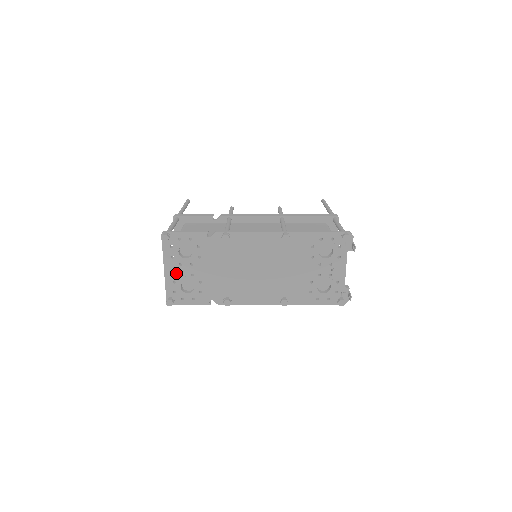
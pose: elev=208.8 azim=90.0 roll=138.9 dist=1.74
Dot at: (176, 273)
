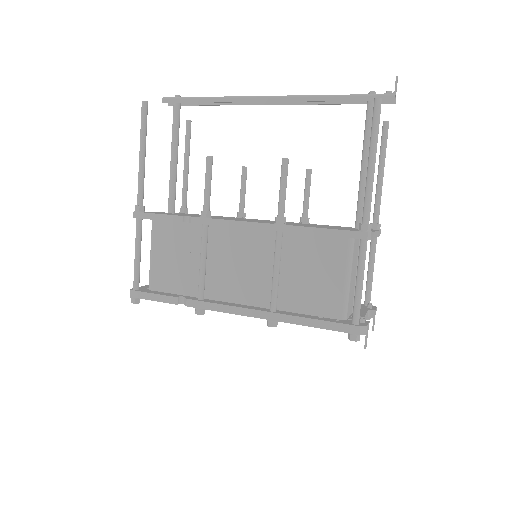
Dot at: occluded
